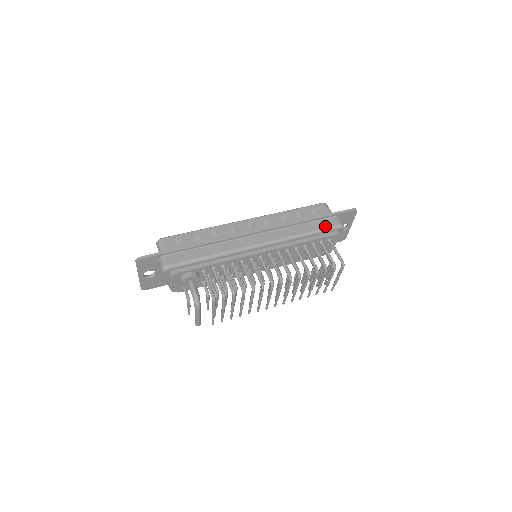
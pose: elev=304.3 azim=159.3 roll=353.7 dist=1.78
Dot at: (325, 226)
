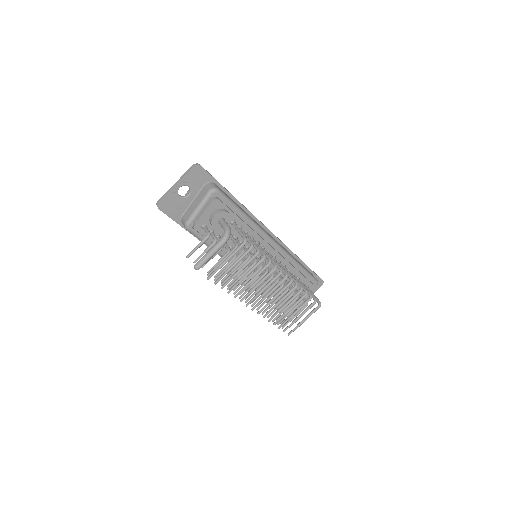
Dot at: (309, 272)
